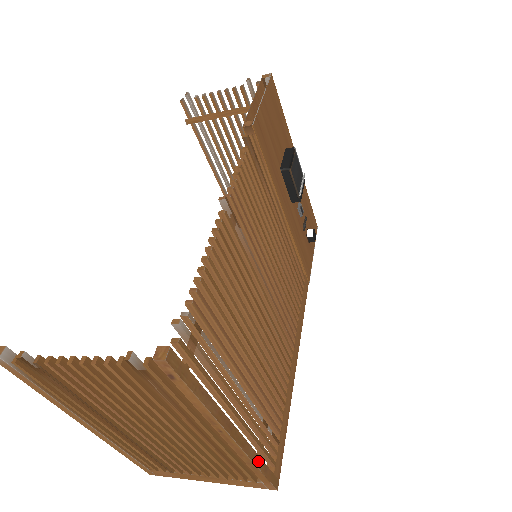
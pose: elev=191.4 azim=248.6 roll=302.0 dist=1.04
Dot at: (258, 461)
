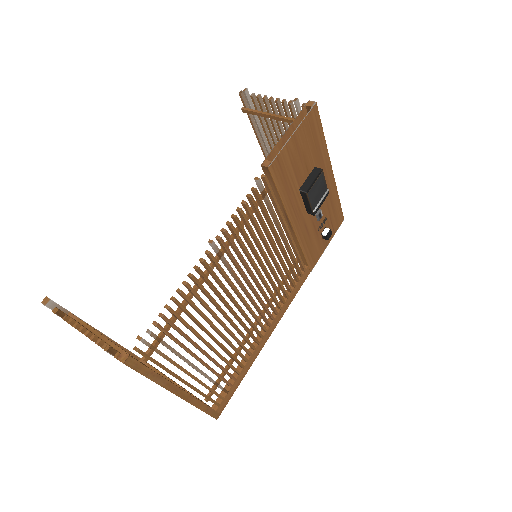
Dot at: (201, 405)
